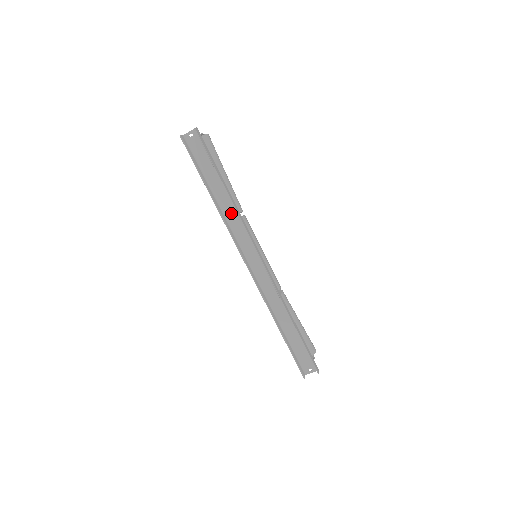
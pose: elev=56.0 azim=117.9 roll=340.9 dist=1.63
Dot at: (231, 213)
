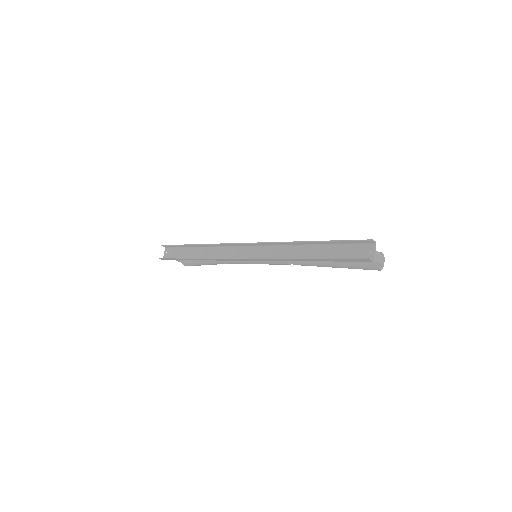
Dot at: (213, 252)
